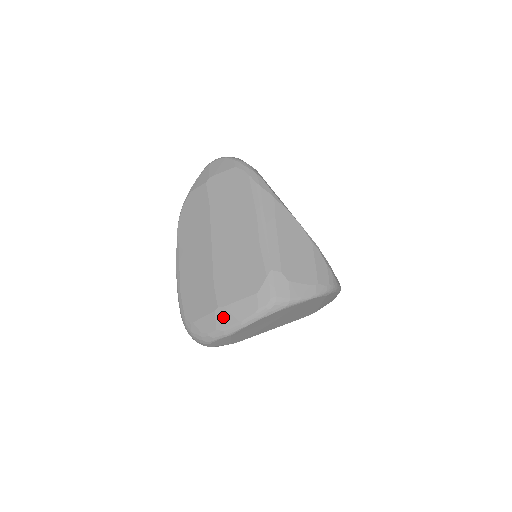
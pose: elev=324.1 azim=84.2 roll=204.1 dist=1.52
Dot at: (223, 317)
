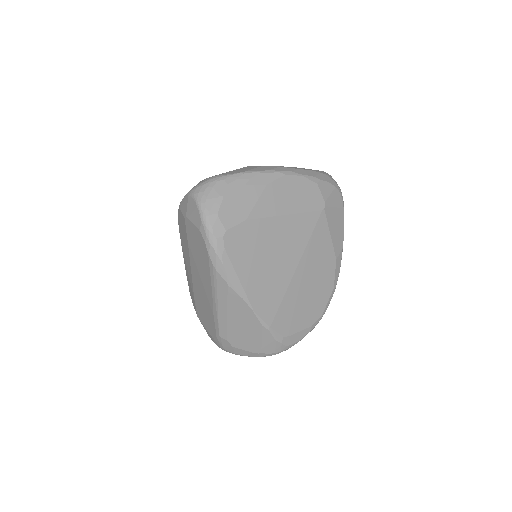
Dot at: occluded
